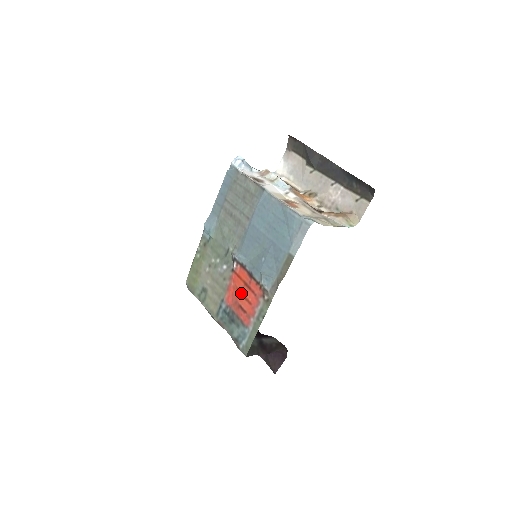
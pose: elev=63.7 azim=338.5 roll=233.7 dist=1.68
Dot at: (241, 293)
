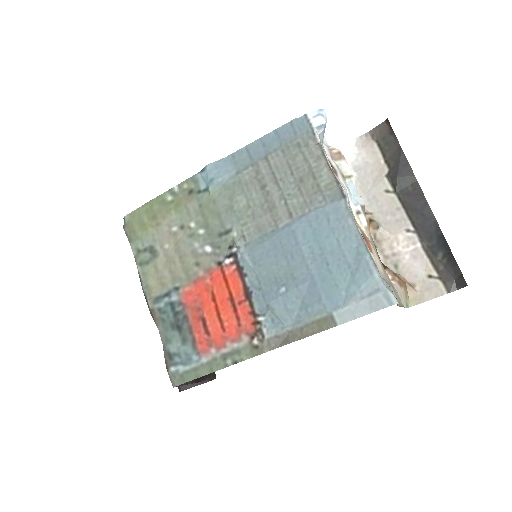
Dot at: (216, 304)
